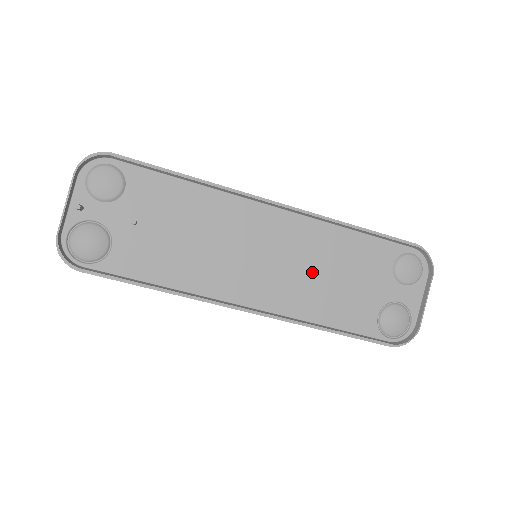
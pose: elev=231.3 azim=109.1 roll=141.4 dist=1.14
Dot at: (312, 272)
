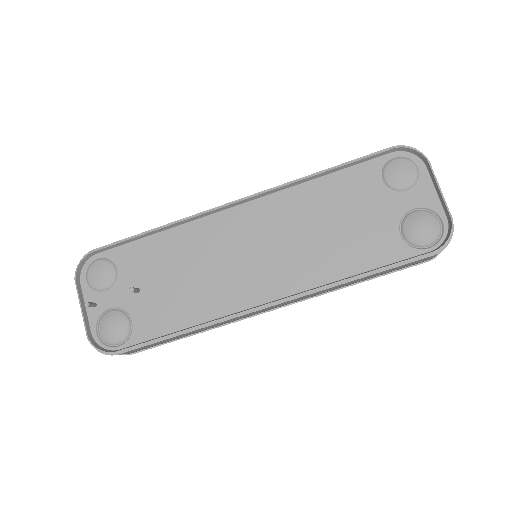
Dot at: (308, 236)
